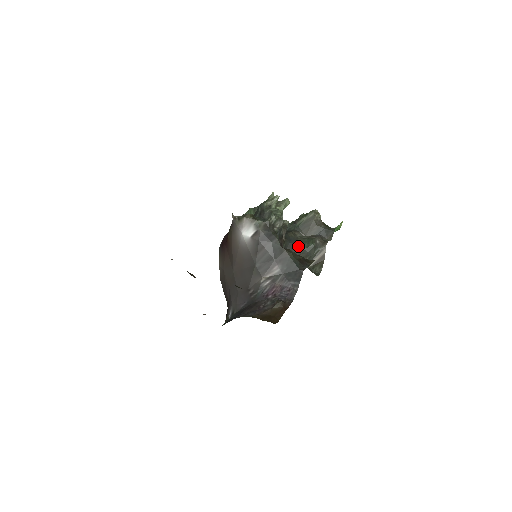
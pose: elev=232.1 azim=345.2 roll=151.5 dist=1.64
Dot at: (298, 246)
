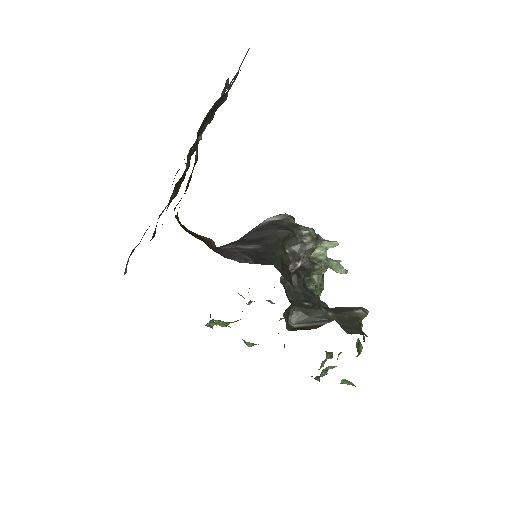
Dot at: (305, 301)
